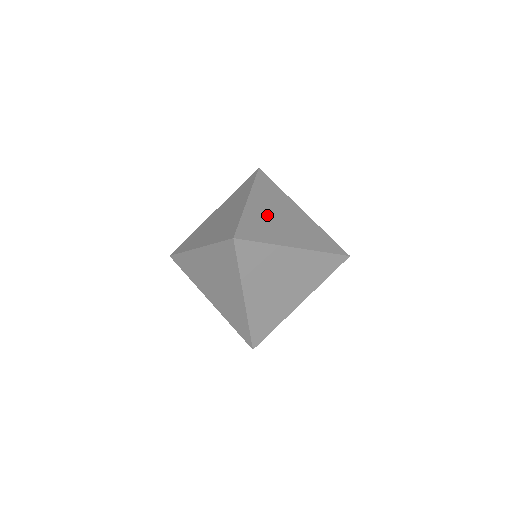
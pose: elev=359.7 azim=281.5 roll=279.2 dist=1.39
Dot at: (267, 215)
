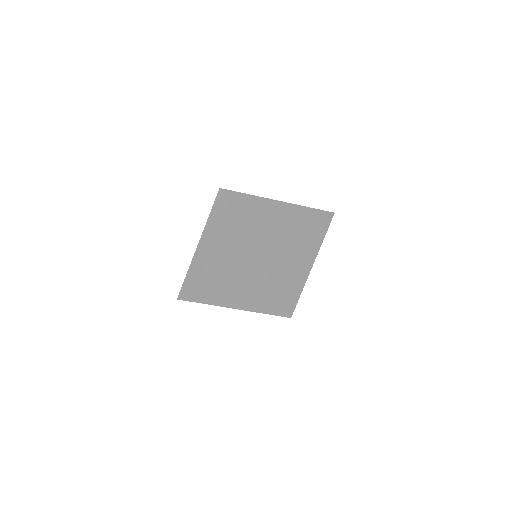
Dot at: (210, 268)
